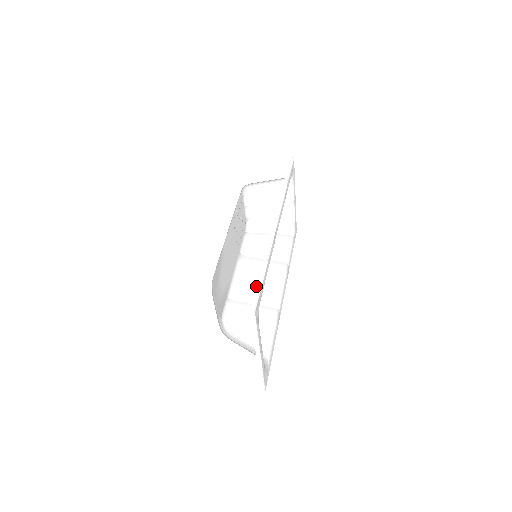
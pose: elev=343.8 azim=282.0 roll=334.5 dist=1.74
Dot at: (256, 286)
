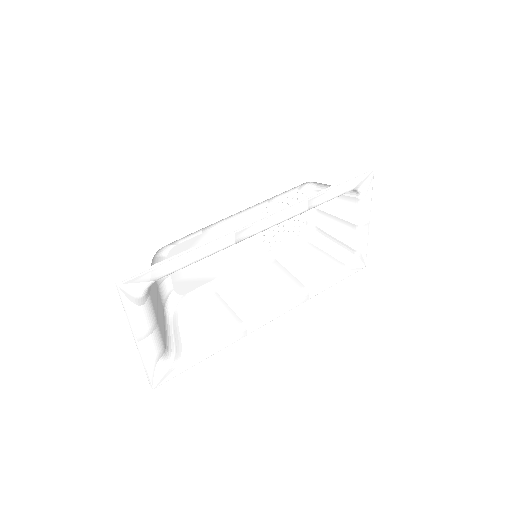
Dot at: (251, 291)
